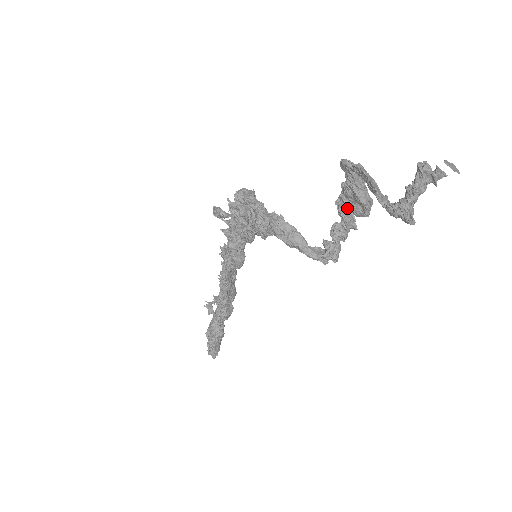
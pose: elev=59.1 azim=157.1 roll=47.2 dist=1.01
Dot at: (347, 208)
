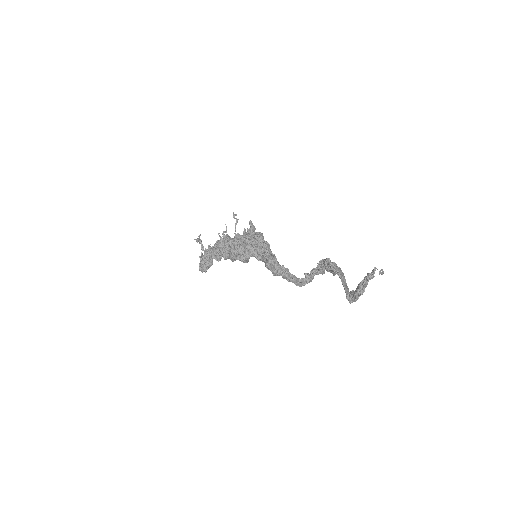
Dot at: occluded
